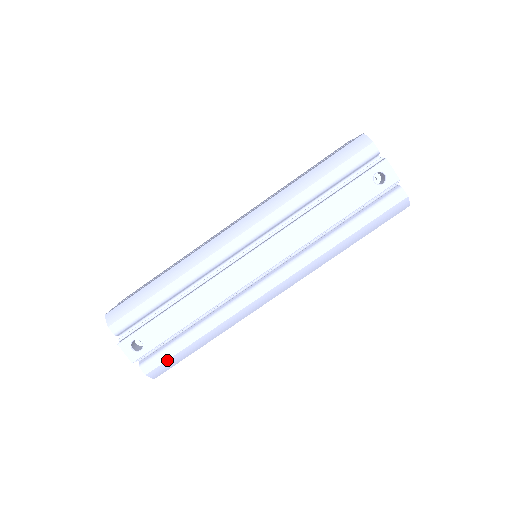
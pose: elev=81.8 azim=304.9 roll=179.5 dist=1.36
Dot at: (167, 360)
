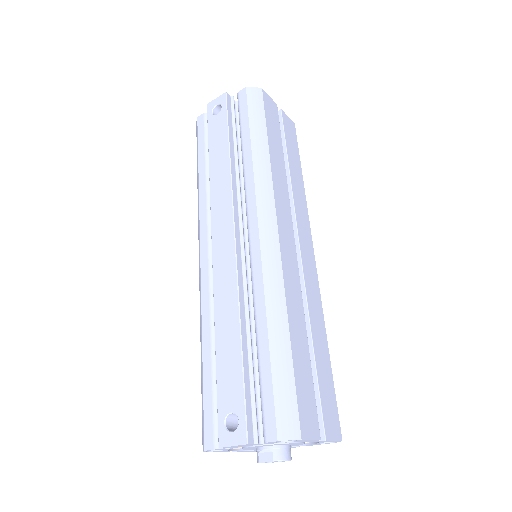
Dot at: (273, 397)
